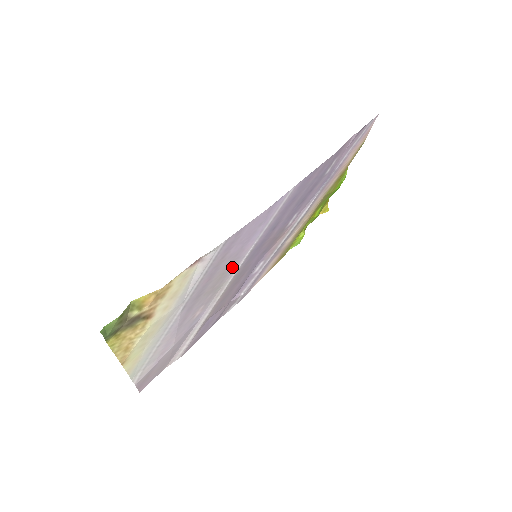
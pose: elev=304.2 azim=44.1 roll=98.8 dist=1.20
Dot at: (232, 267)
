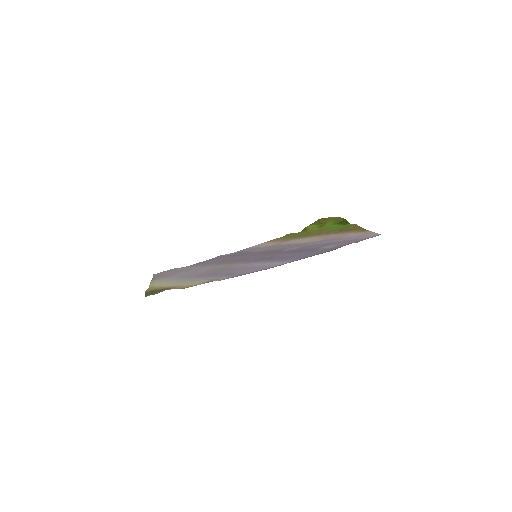
Dot at: (235, 267)
